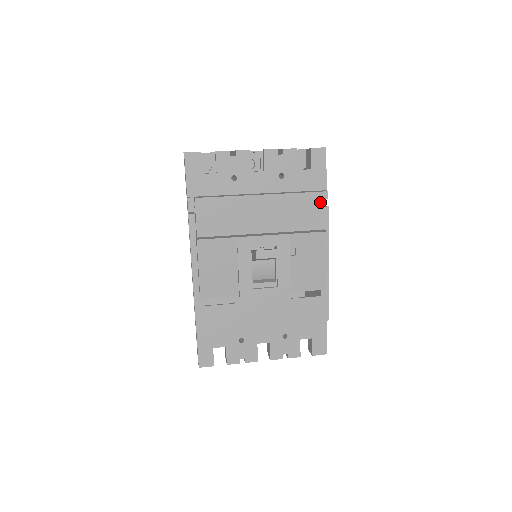
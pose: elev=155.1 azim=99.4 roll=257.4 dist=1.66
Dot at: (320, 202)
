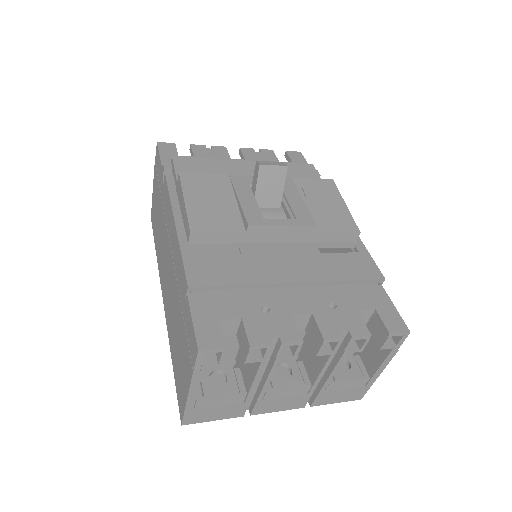
Dot at: (313, 171)
